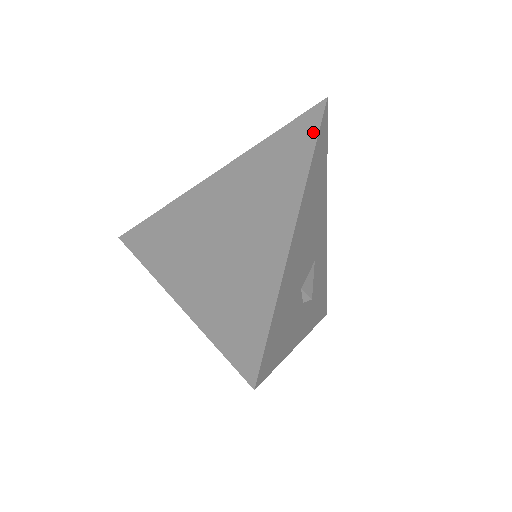
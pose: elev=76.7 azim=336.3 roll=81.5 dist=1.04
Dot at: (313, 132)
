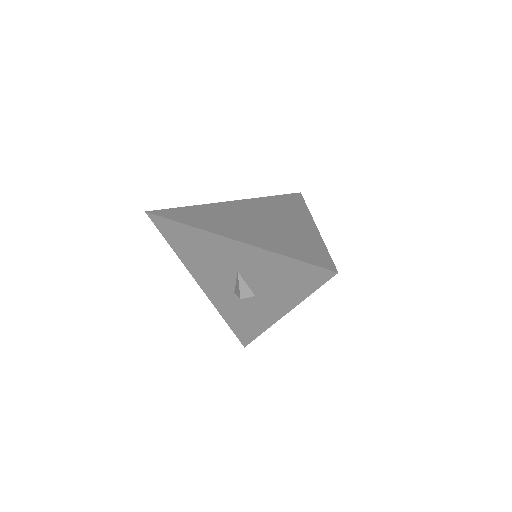
Dot at: (301, 200)
